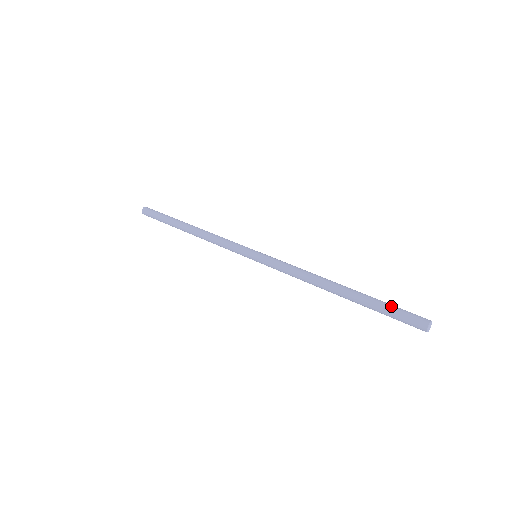
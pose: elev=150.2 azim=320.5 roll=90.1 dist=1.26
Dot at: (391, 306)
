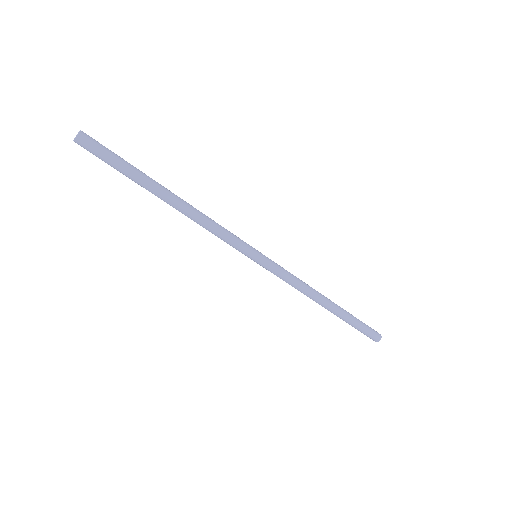
Dot at: (362, 322)
